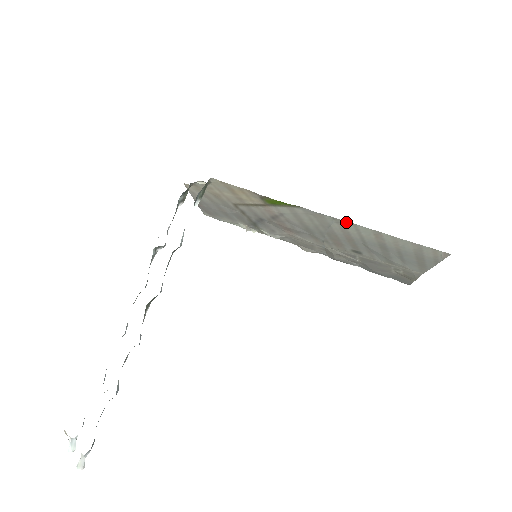
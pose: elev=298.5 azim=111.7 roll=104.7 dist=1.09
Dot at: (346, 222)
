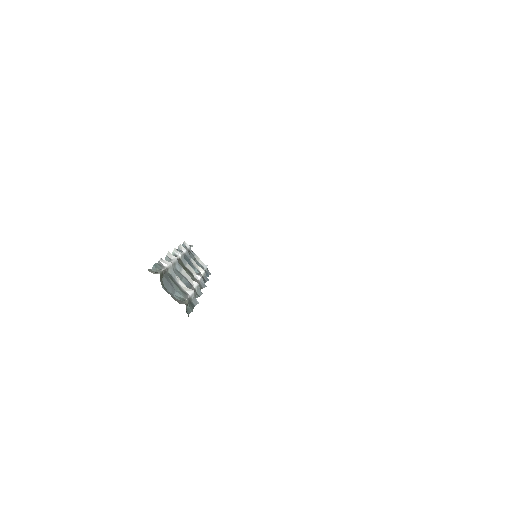
Dot at: occluded
